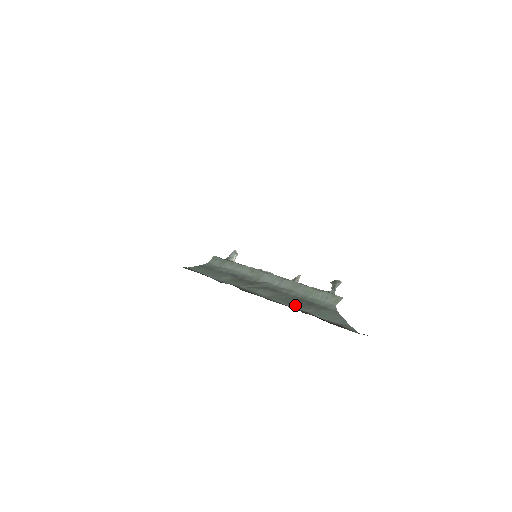
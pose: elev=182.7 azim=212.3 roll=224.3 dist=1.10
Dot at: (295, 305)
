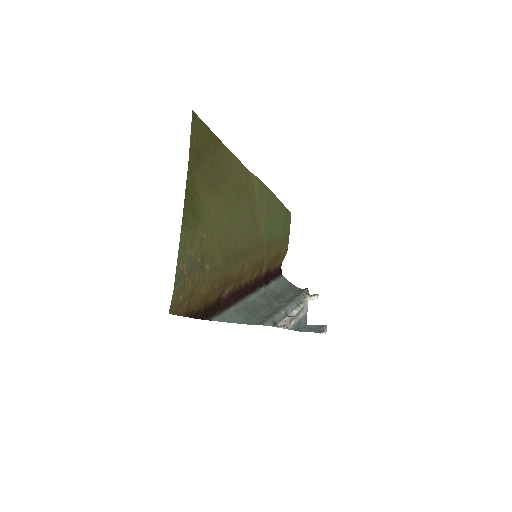
Dot at: (246, 306)
